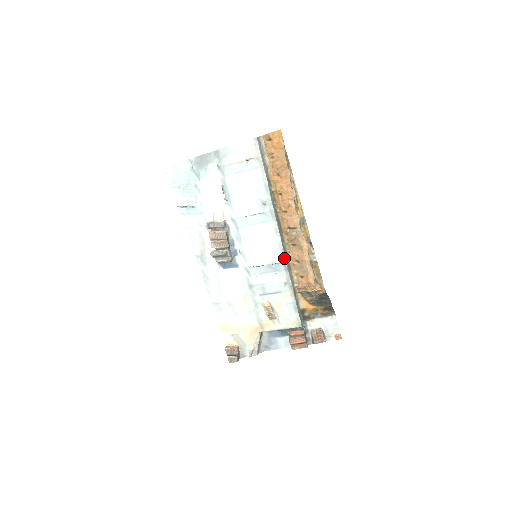
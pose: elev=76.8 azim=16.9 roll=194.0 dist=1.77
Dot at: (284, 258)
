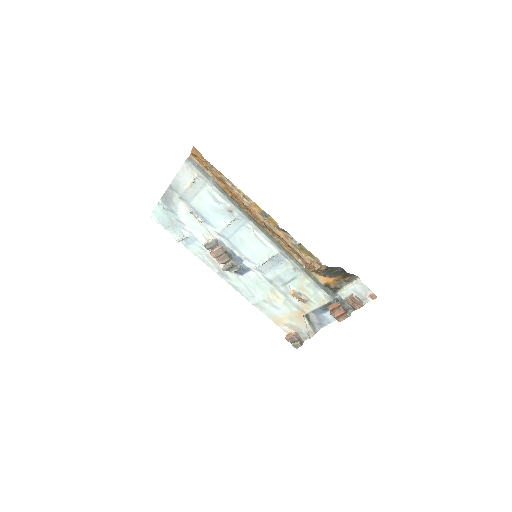
Dot at: (278, 248)
